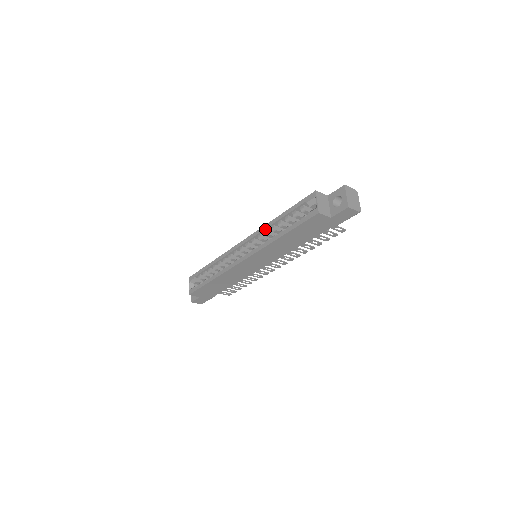
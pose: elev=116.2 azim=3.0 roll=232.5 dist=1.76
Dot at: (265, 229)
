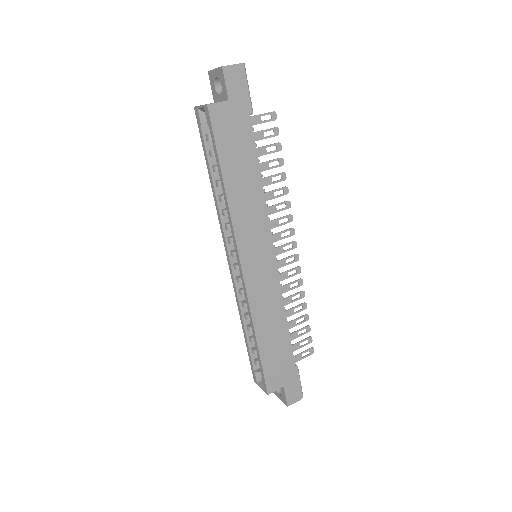
Dot at: (219, 212)
